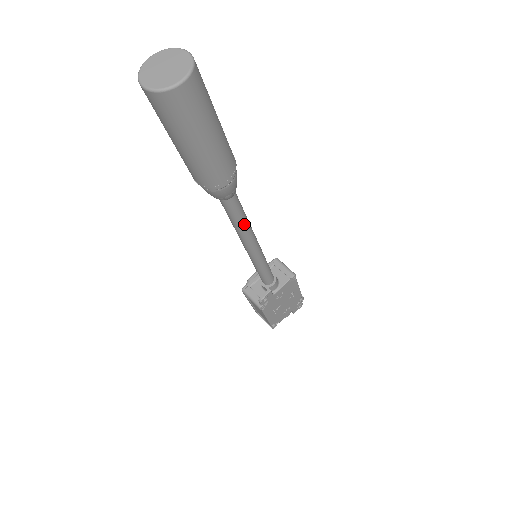
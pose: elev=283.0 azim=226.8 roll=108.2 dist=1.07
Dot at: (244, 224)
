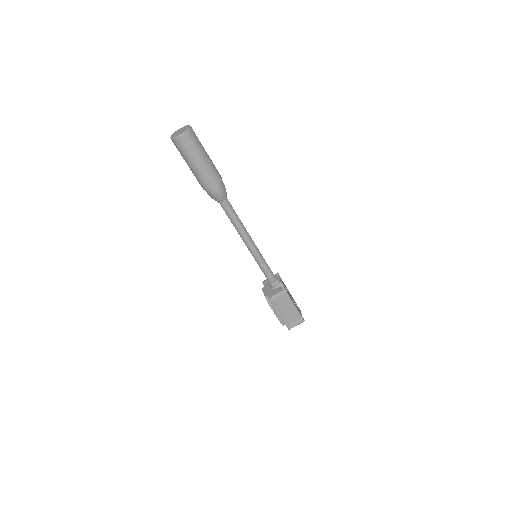
Dot at: (239, 219)
